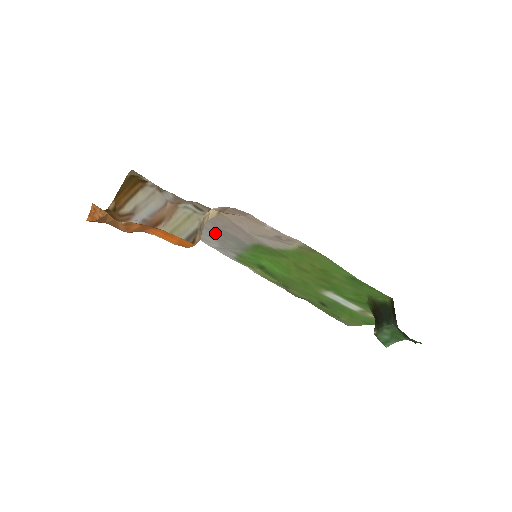
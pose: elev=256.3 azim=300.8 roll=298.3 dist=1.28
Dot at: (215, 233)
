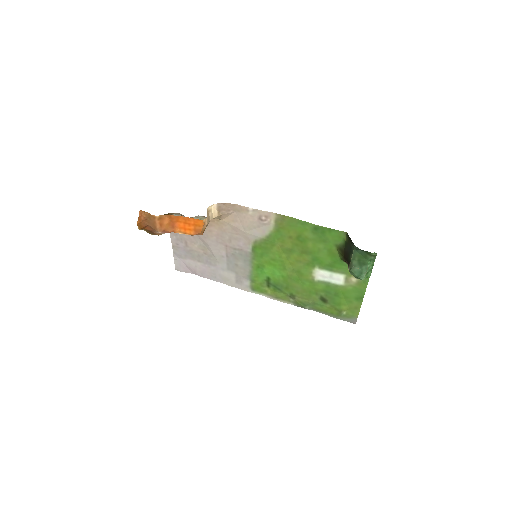
Dot at: (228, 259)
